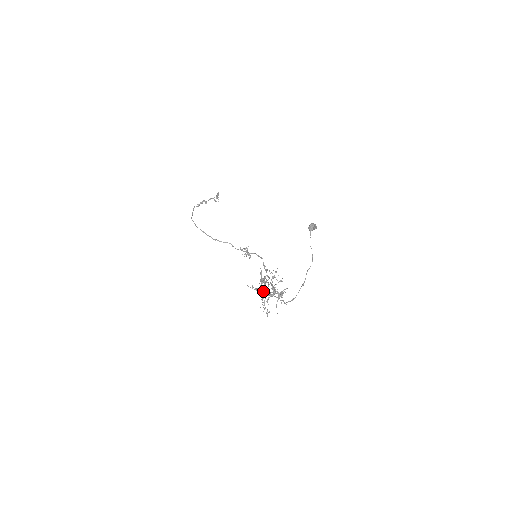
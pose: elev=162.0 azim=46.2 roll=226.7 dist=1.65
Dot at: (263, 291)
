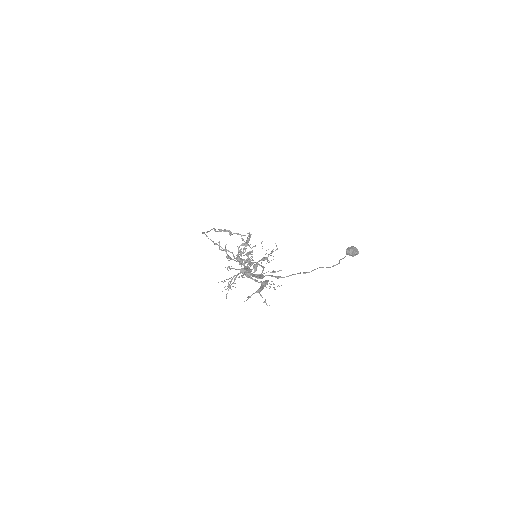
Dot at: (238, 258)
